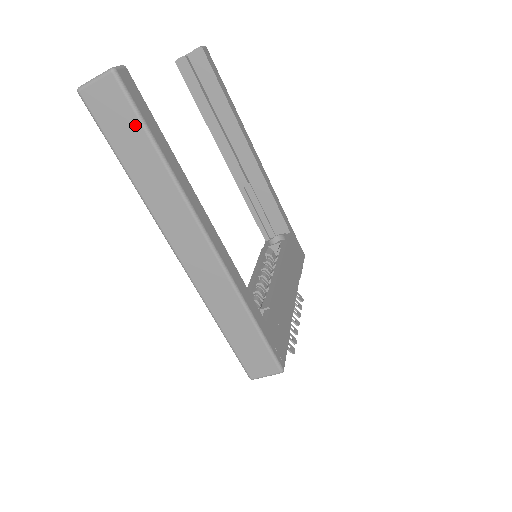
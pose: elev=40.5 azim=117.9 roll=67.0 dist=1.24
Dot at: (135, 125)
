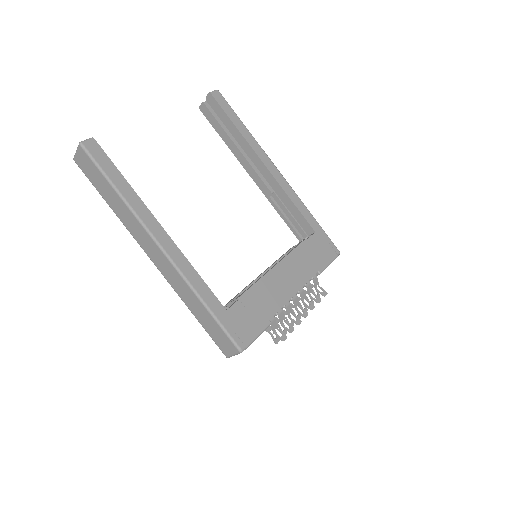
Dot at: (100, 175)
